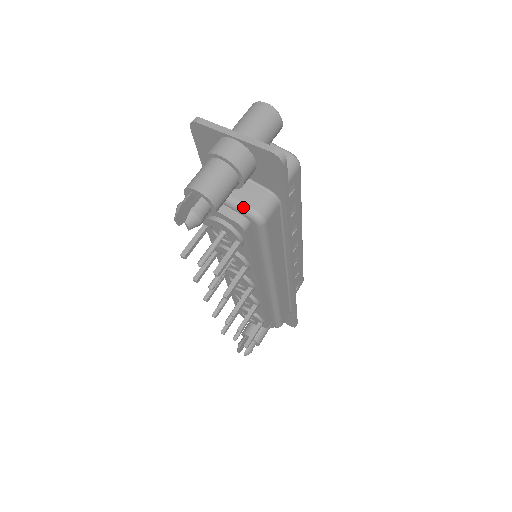
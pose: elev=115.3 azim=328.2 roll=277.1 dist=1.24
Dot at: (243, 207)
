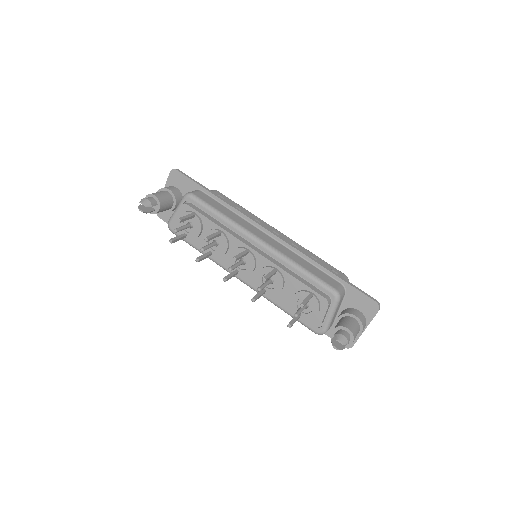
Dot at: (181, 200)
